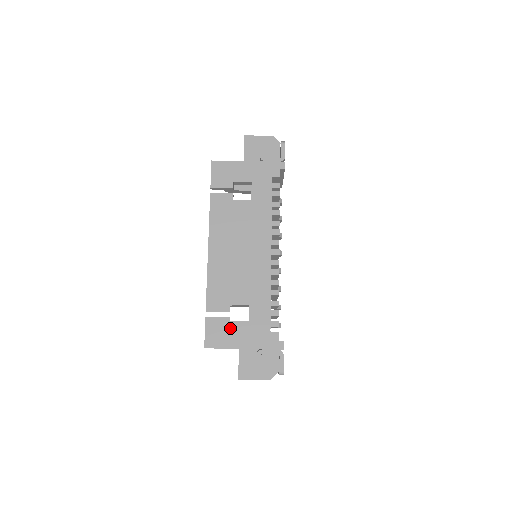
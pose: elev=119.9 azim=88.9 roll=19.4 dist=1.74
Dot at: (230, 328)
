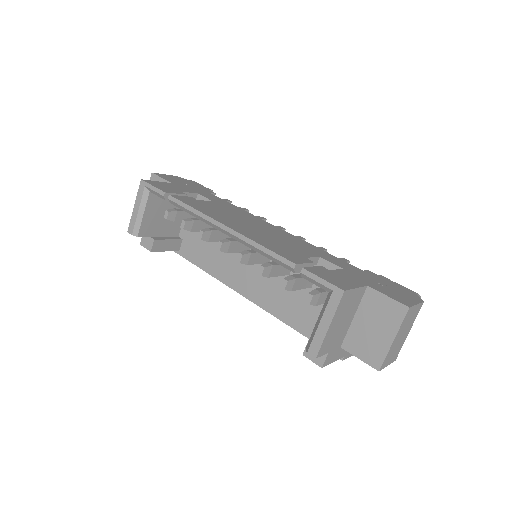
Dot at: (335, 273)
